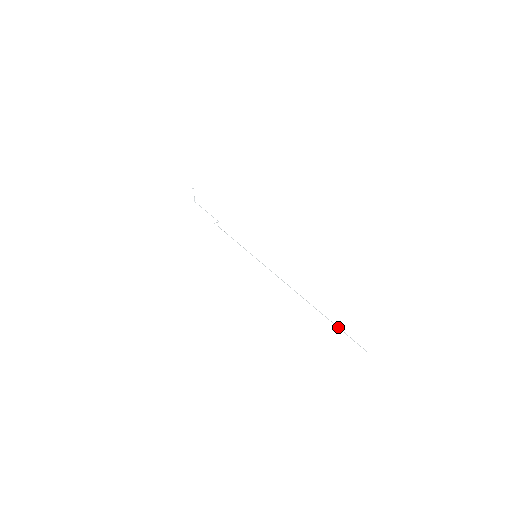
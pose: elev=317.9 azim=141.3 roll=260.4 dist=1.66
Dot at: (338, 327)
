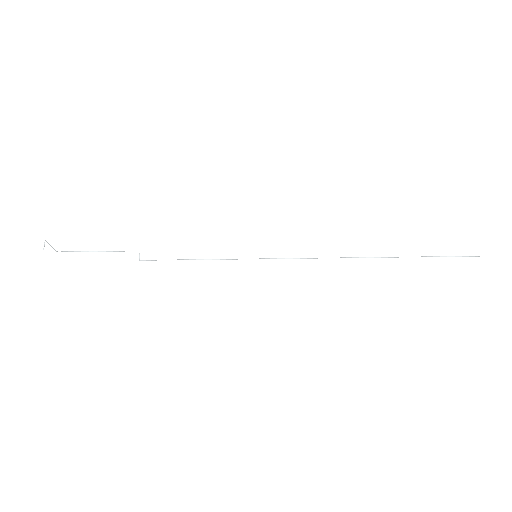
Dot at: occluded
